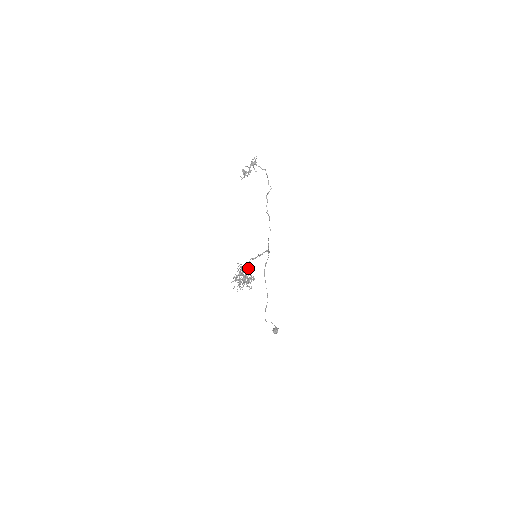
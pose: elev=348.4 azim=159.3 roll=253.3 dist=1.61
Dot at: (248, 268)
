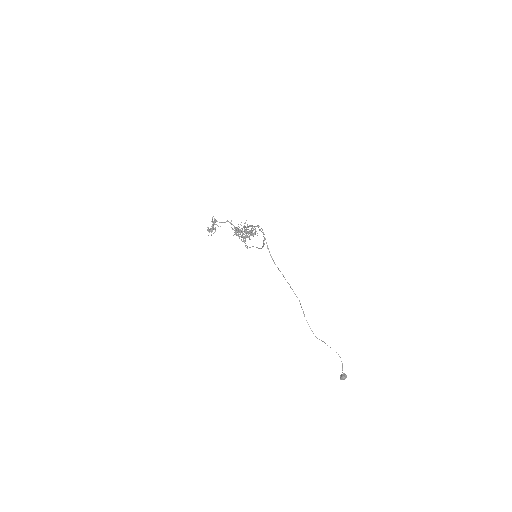
Dot at: occluded
